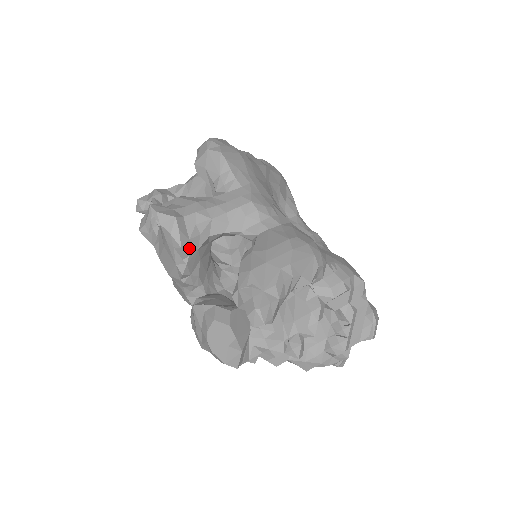
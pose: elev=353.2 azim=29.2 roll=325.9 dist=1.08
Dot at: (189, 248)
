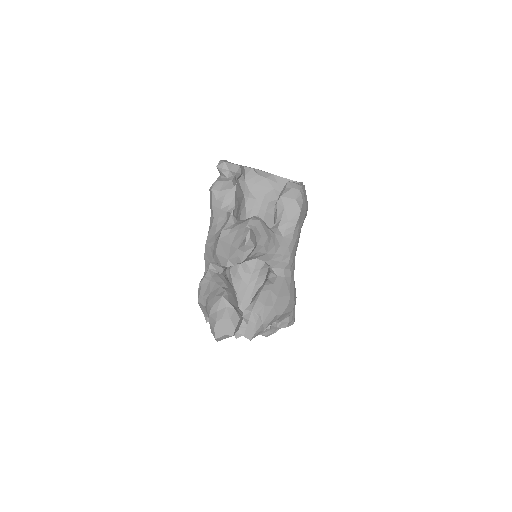
Dot at: (244, 261)
